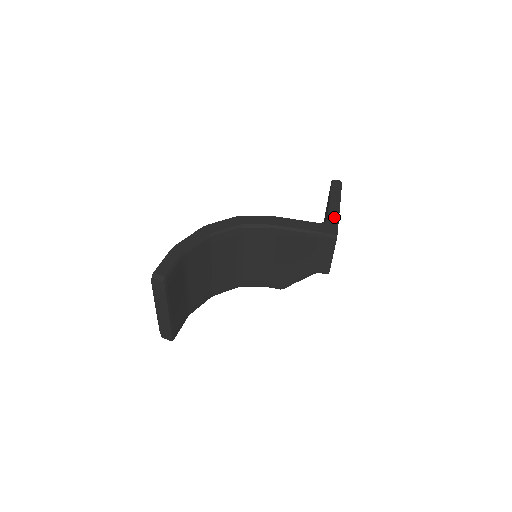
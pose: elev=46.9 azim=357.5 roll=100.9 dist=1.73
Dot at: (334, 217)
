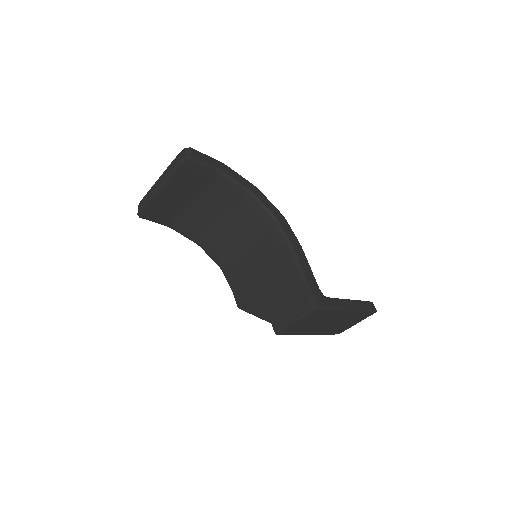
Dot at: (335, 304)
